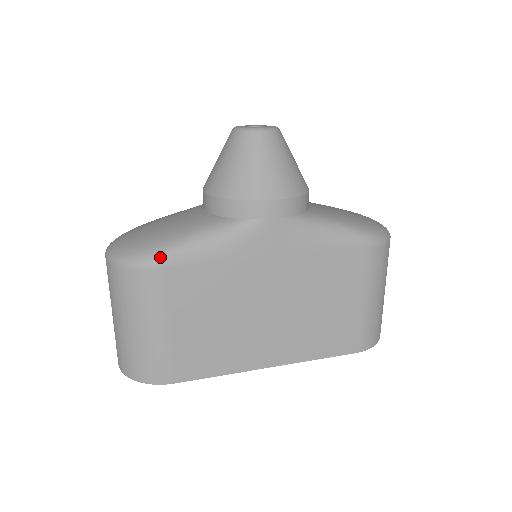
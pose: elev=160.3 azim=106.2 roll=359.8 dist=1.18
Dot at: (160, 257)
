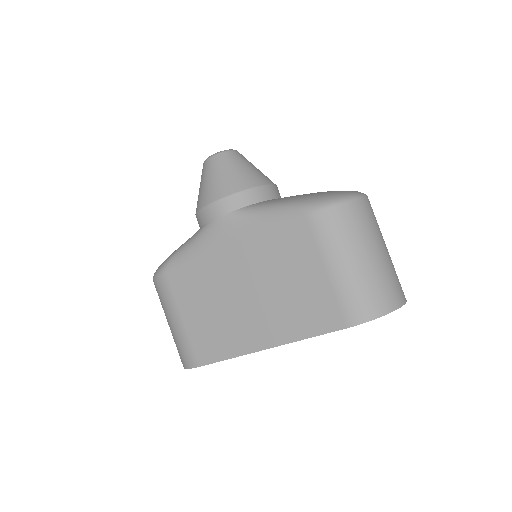
Dot at: (163, 267)
